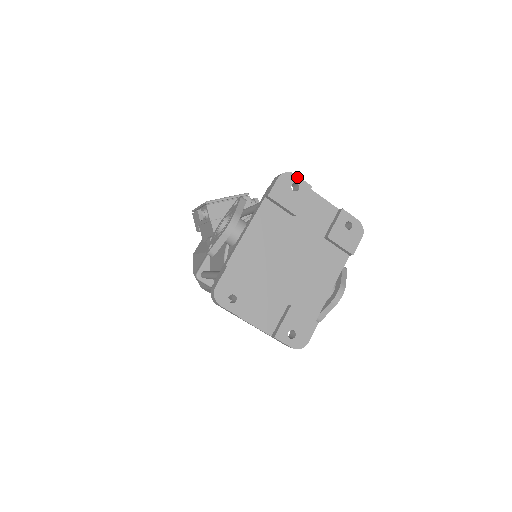
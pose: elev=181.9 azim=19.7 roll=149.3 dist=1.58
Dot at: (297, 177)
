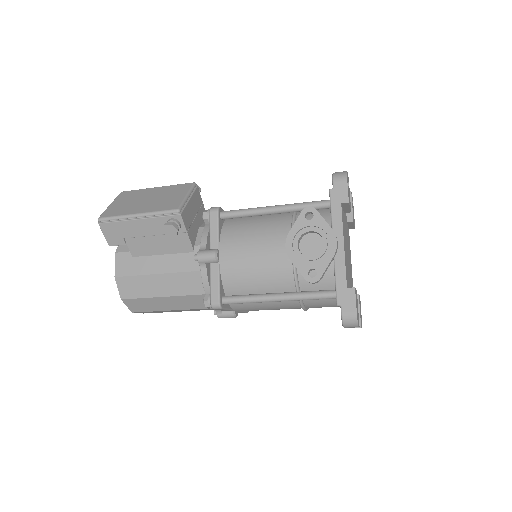
Dot at: (347, 174)
